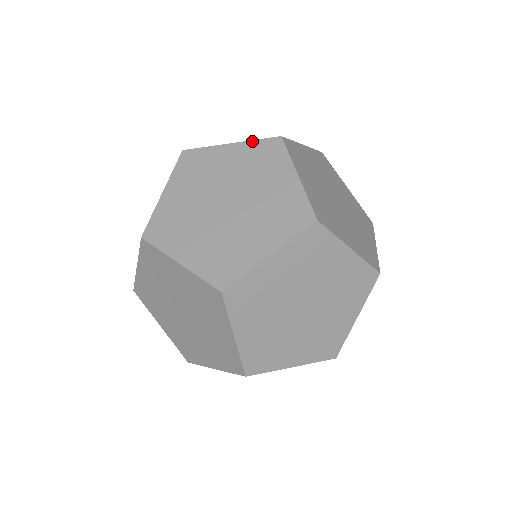
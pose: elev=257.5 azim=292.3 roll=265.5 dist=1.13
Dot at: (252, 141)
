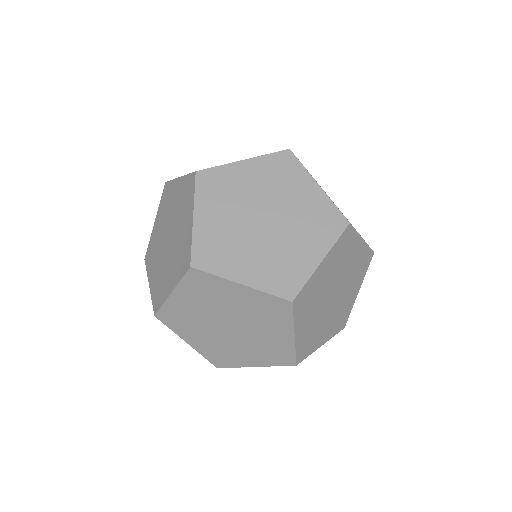
Dot at: occluded
